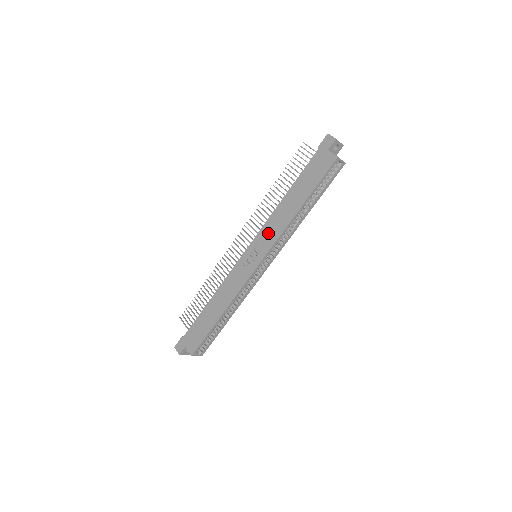
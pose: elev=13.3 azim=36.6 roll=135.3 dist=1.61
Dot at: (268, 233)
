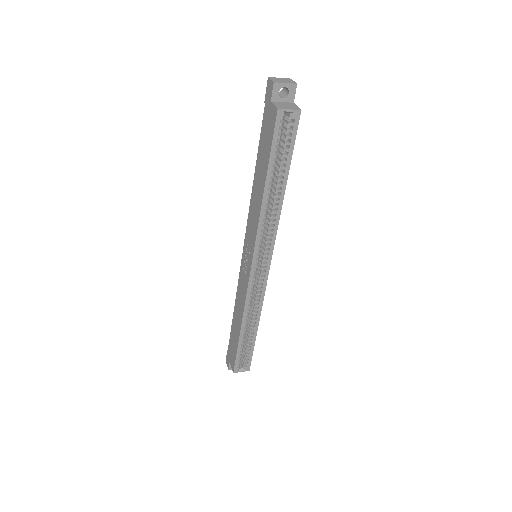
Dot at: (250, 229)
